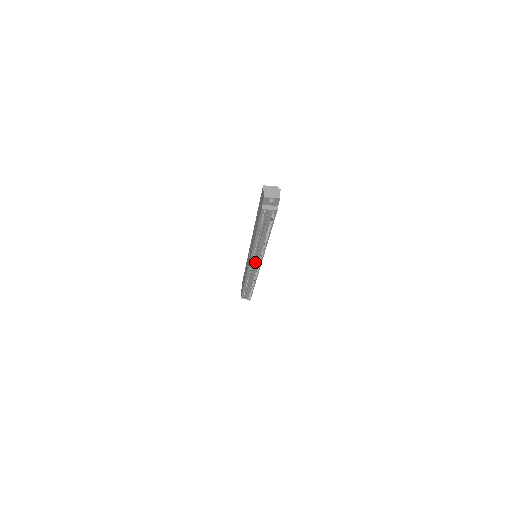
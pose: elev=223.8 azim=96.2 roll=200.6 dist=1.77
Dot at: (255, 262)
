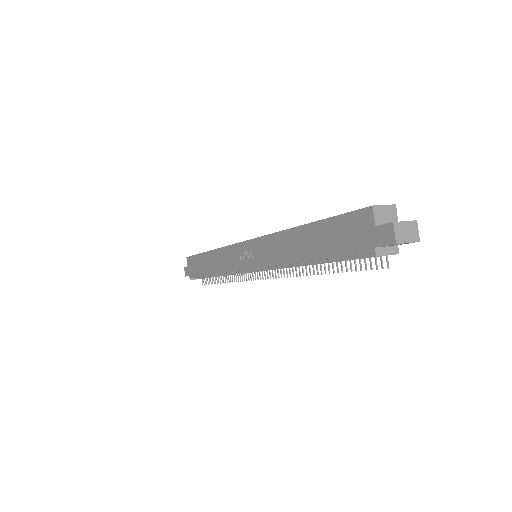
Dot at: occluded
